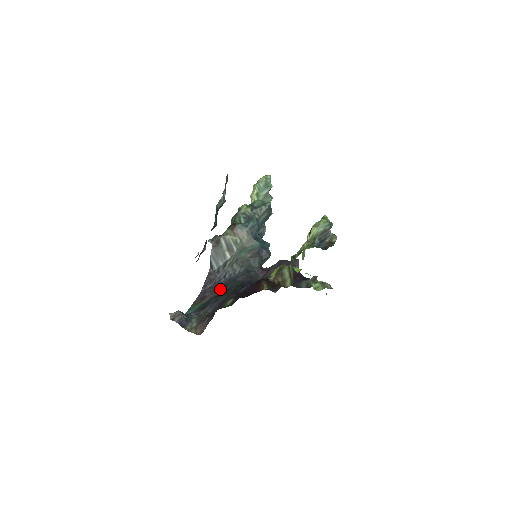
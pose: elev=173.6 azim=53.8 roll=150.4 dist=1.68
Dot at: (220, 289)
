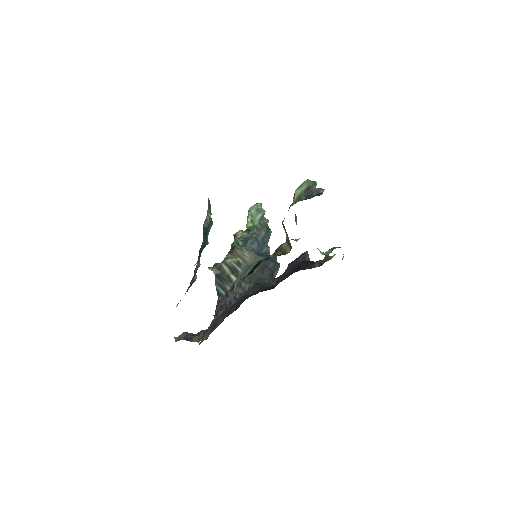
Dot at: (231, 309)
